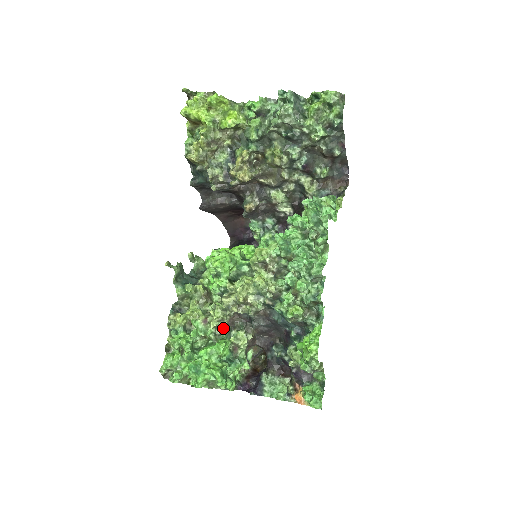
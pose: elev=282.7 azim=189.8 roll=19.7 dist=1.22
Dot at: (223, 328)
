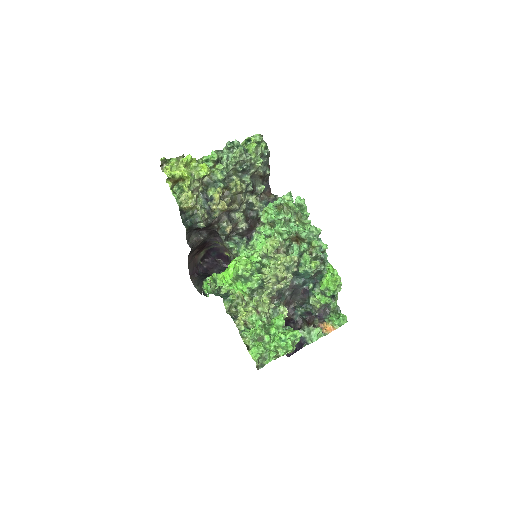
Dot at: (268, 312)
